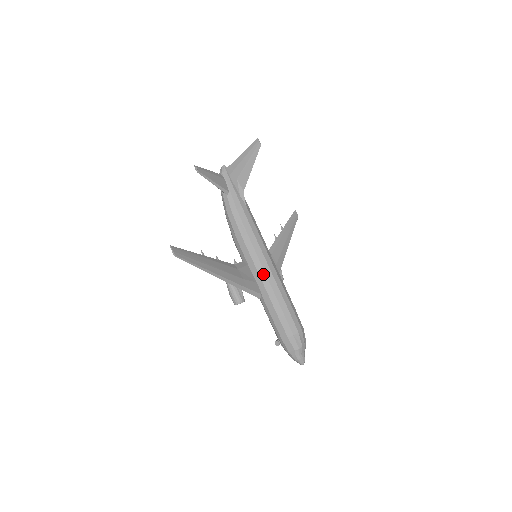
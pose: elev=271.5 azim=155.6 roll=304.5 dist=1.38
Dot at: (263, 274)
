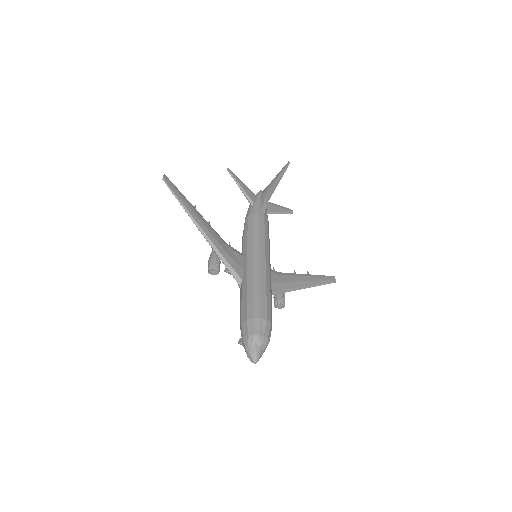
Dot at: (251, 261)
